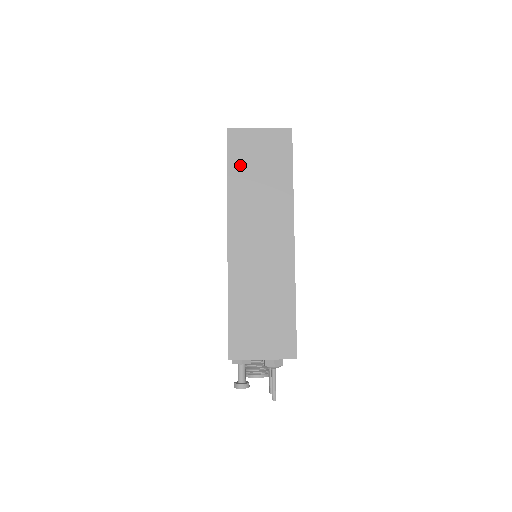
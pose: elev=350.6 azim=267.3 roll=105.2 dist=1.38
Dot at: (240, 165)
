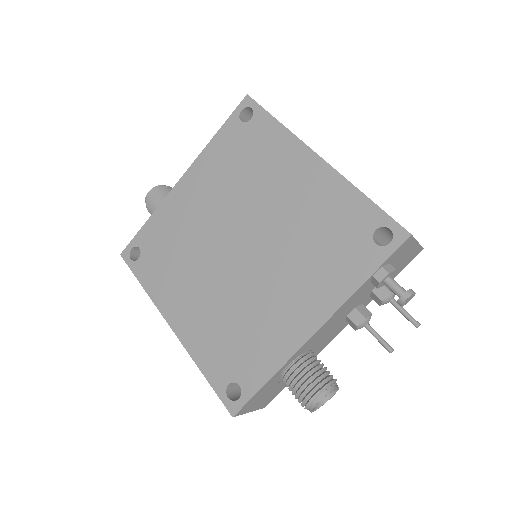
Dot at: occluded
